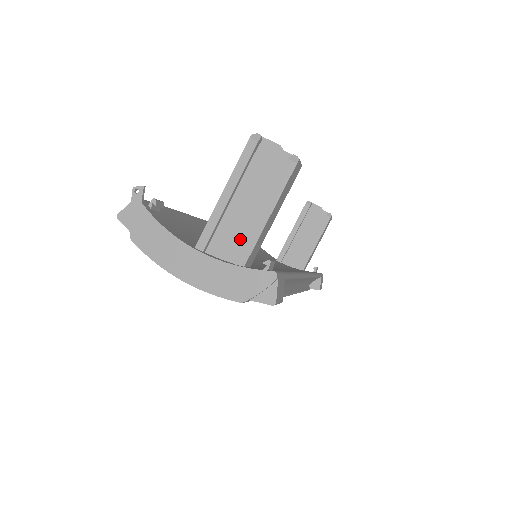
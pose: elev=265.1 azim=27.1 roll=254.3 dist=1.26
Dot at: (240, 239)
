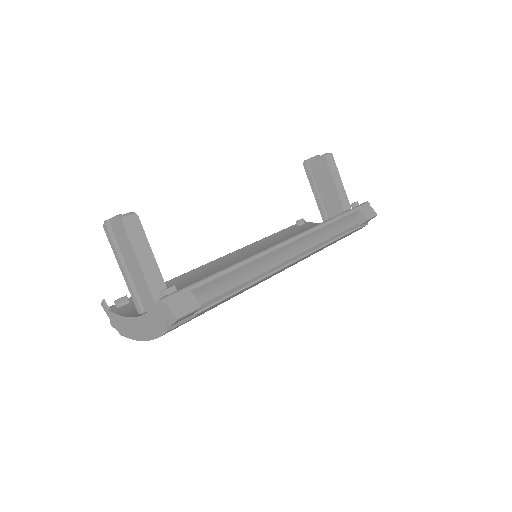
Dot at: occluded
